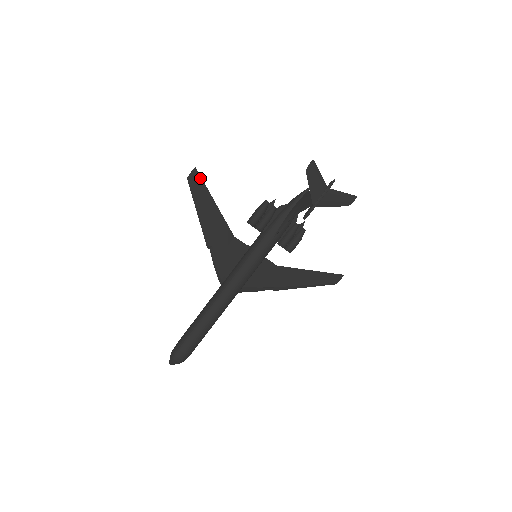
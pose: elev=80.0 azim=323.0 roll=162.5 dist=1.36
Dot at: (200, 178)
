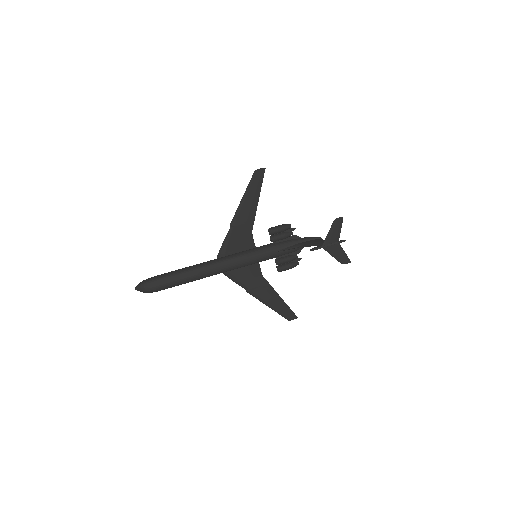
Dot at: (263, 177)
